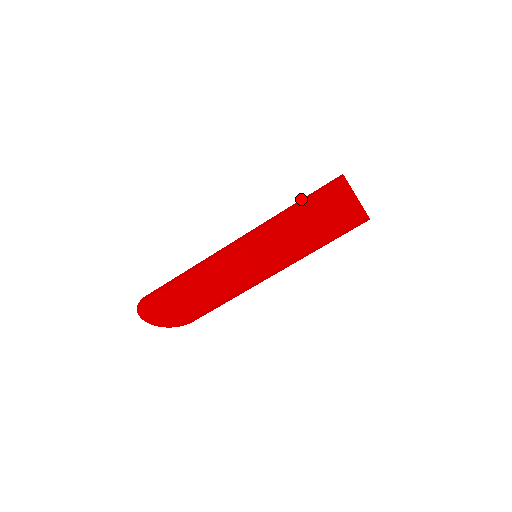
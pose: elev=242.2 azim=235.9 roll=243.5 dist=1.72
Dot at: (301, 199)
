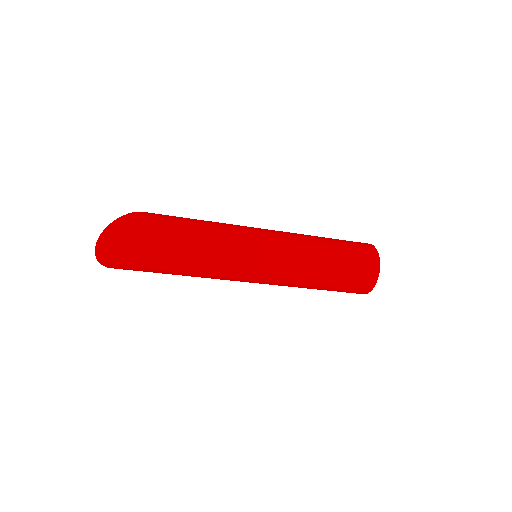
Dot at: (337, 256)
